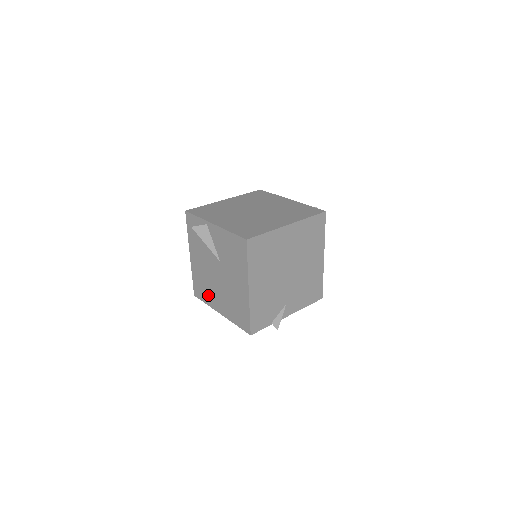
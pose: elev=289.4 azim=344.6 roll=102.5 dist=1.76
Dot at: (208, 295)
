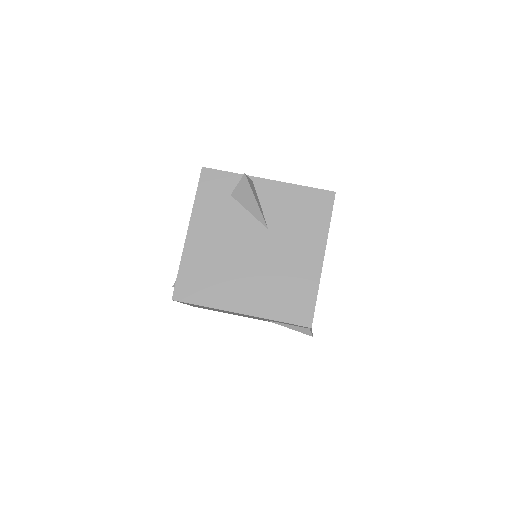
Dot at: (217, 289)
